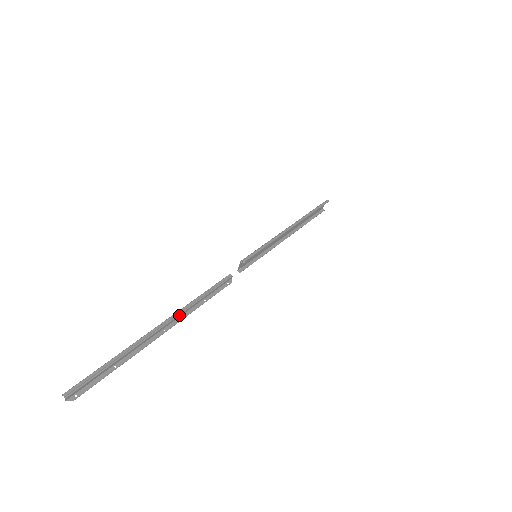
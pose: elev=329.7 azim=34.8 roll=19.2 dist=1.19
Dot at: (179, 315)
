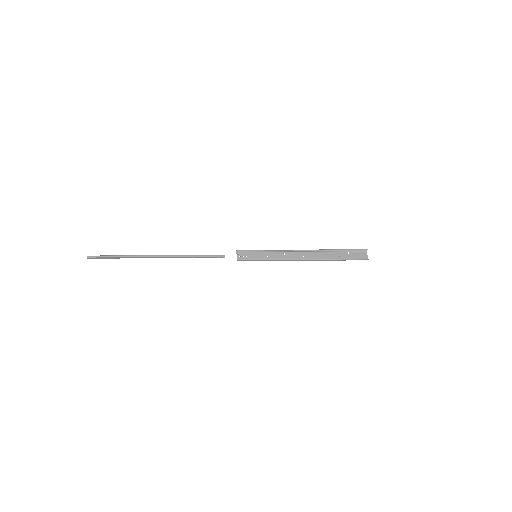
Dot at: (171, 257)
